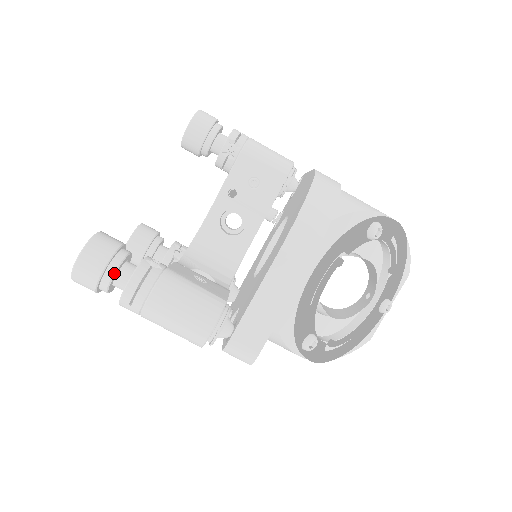
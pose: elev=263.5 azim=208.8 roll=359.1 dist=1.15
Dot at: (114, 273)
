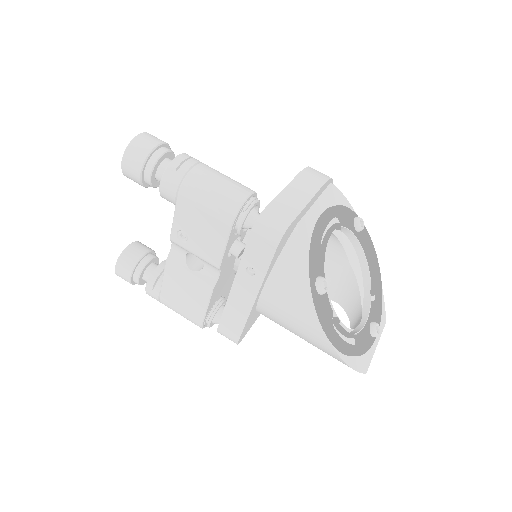
Dot at: (167, 151)
